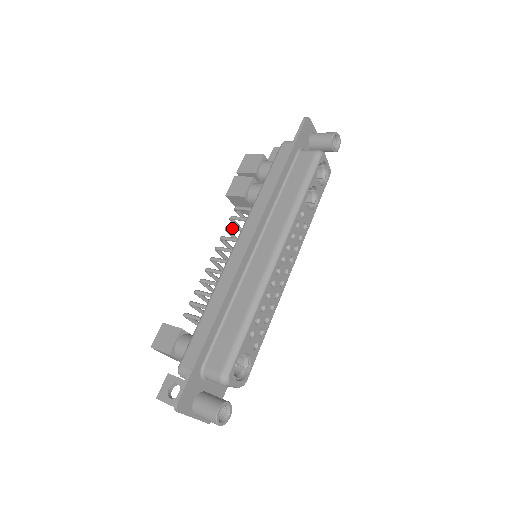
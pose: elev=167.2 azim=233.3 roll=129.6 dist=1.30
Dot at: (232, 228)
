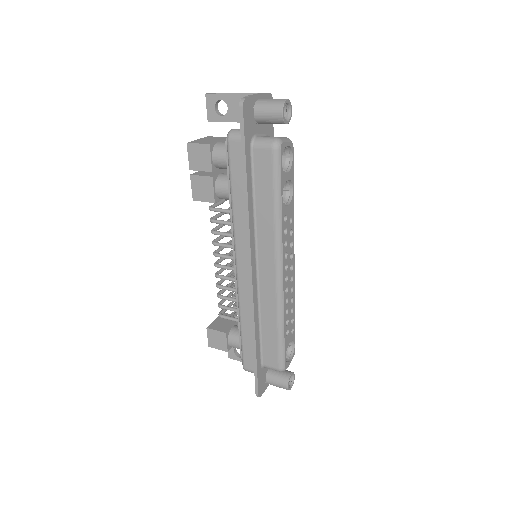
Dot at: occluded
